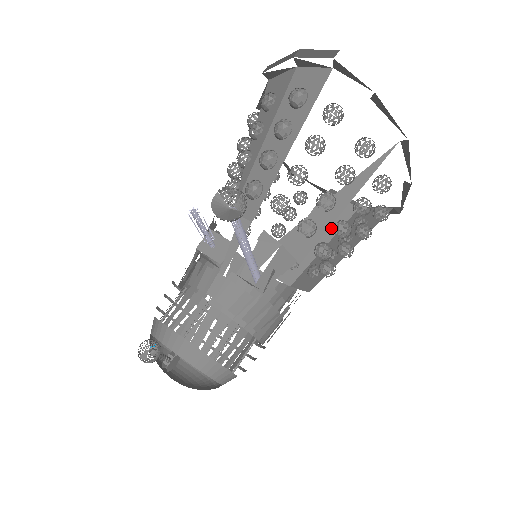
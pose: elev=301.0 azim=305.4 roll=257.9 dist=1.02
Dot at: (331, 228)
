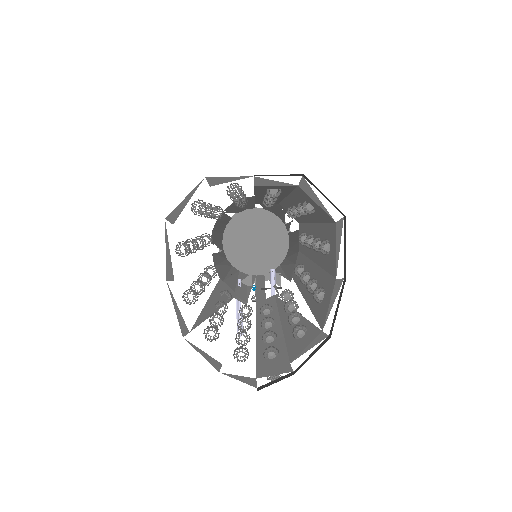
Dot at: (282, 193)
